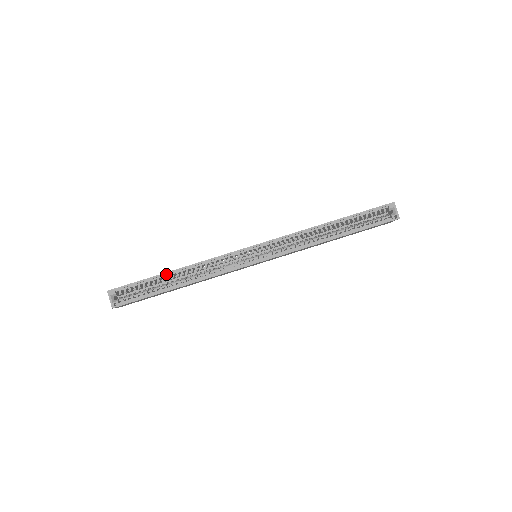
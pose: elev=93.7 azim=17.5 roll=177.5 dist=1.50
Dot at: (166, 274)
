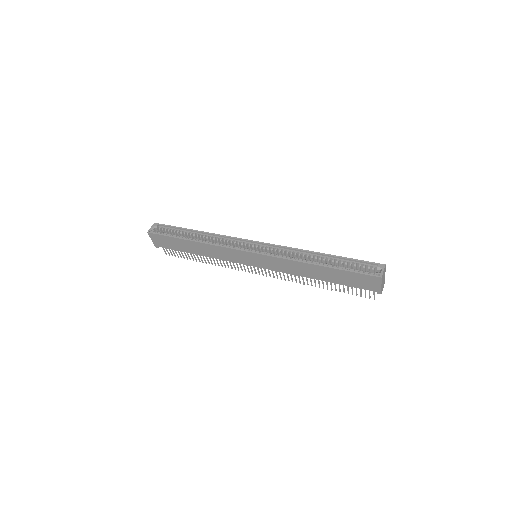
Dot at: (192, 231)
